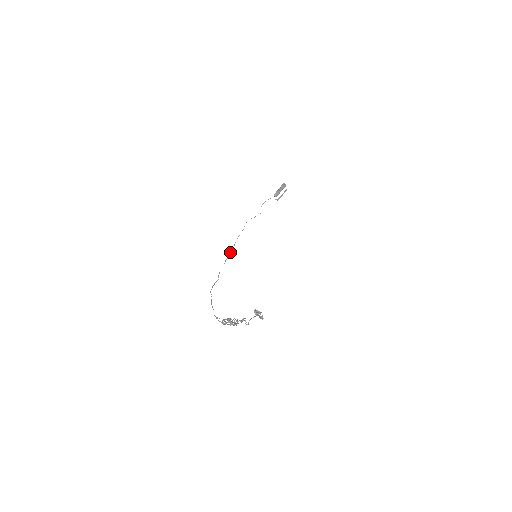
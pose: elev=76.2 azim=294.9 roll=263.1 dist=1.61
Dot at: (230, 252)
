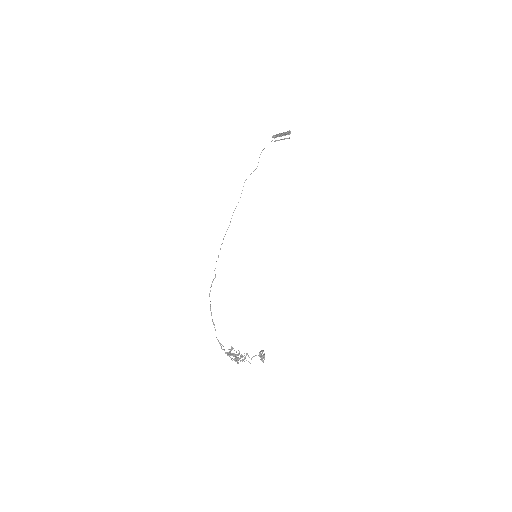
Dot at: occluded
